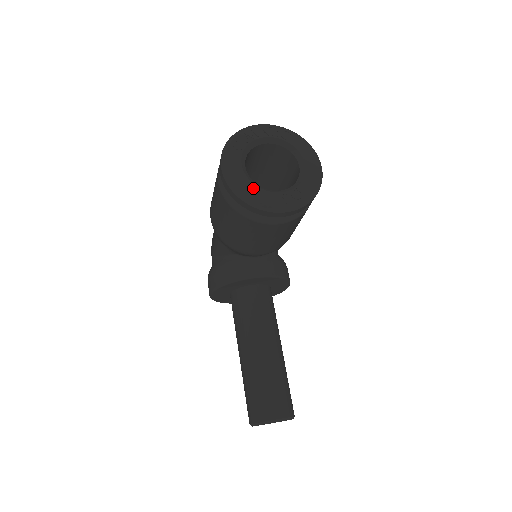
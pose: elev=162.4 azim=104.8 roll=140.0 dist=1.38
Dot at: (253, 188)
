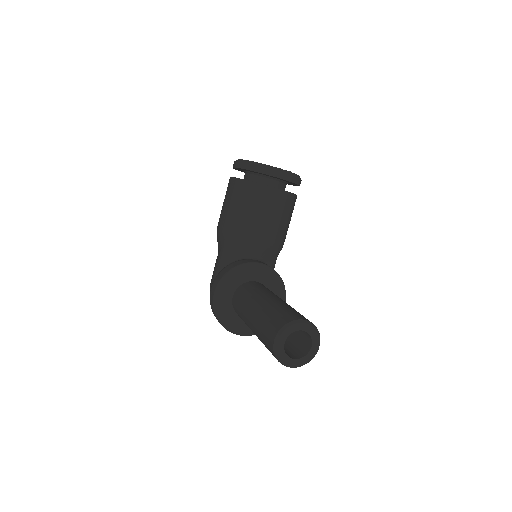
Dot at: occluded
